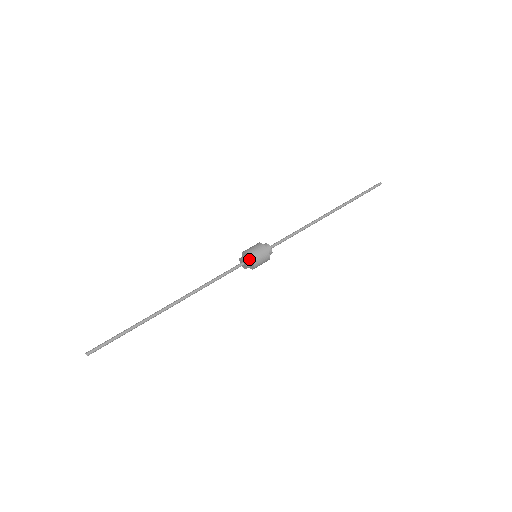
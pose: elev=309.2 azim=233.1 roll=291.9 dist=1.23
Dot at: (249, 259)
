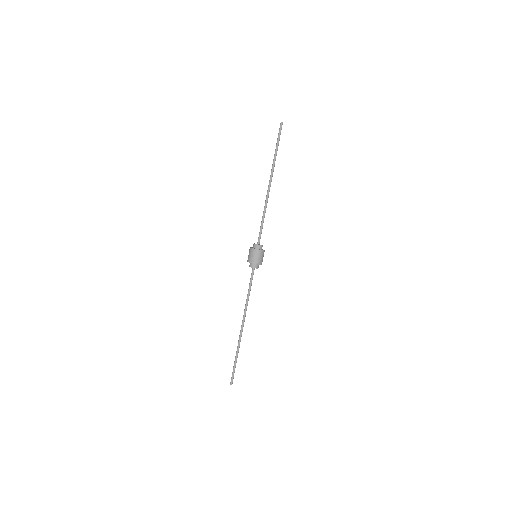
Dot at: occluded
